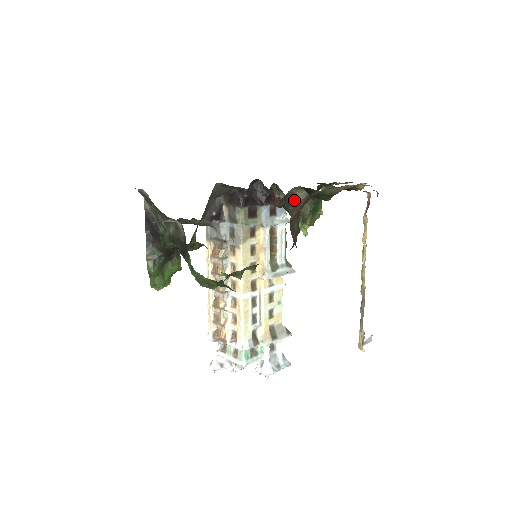
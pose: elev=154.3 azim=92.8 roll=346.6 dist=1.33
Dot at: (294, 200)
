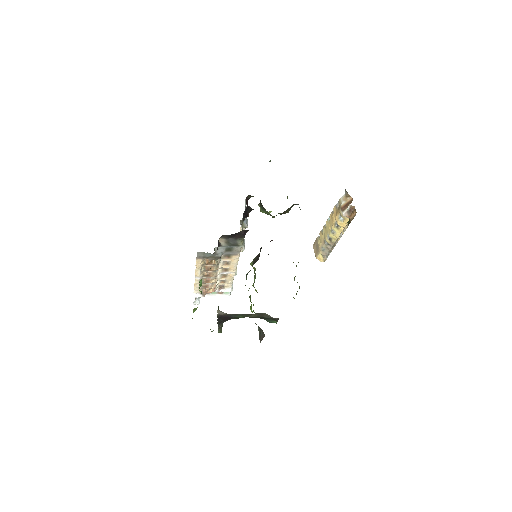
Dot at: occluded
